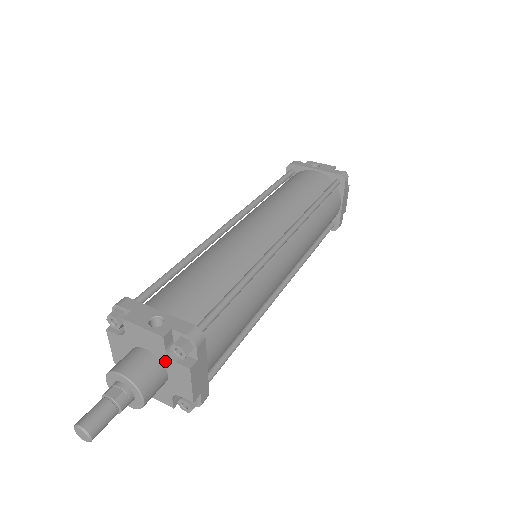
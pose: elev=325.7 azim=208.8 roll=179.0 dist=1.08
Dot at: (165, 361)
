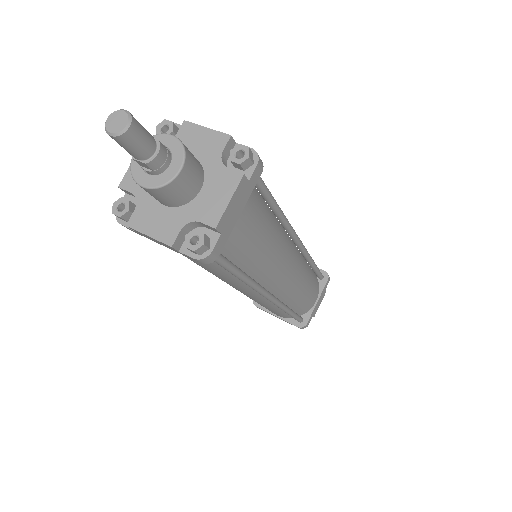
Dot at: (211, 169)
